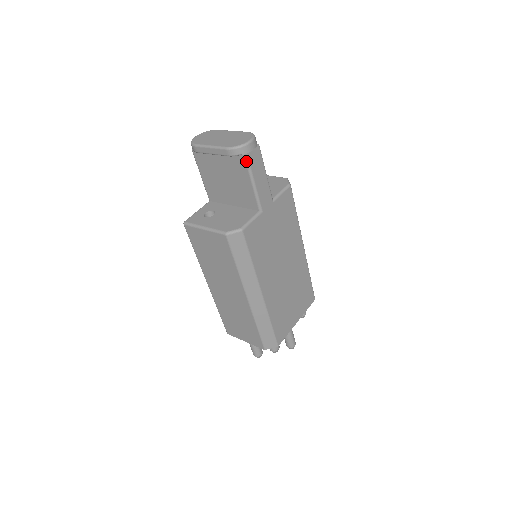
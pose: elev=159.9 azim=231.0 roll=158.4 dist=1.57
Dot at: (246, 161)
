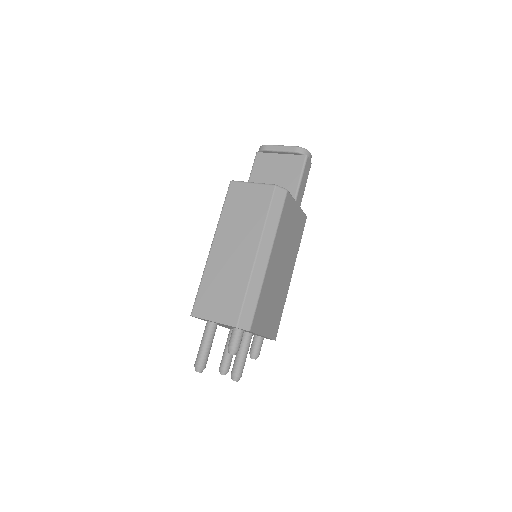
Dot at: (305, 159)
